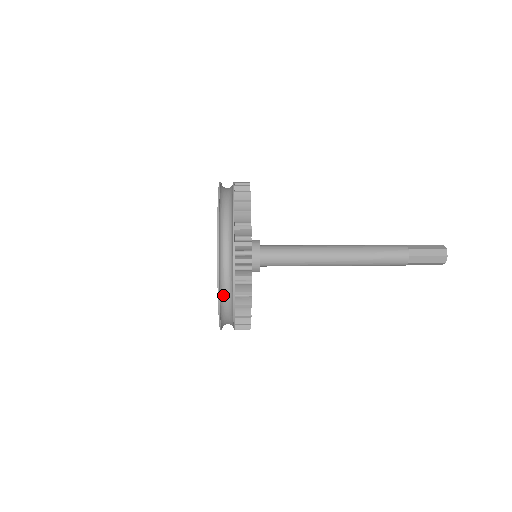
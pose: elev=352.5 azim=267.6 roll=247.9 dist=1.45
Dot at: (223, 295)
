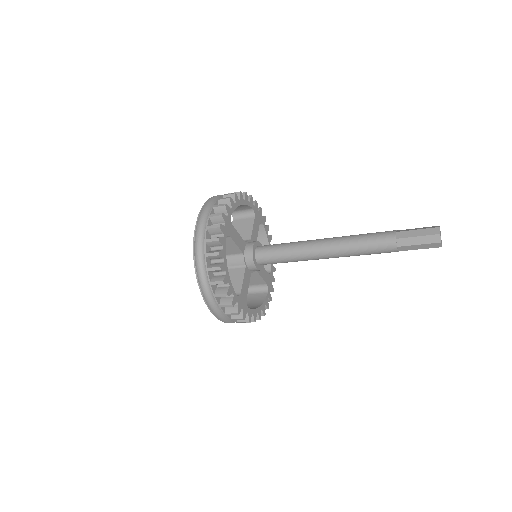
Dot at: (202, 224)
